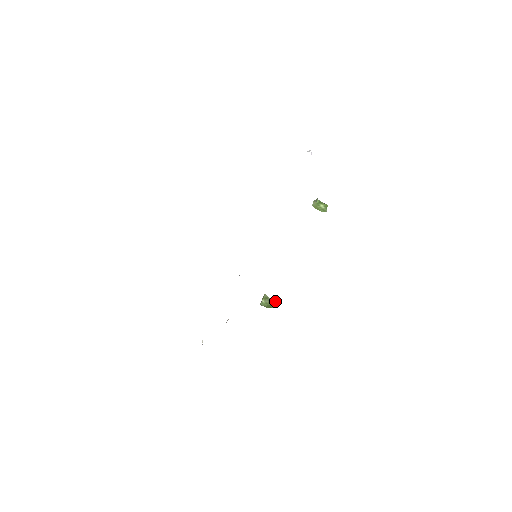
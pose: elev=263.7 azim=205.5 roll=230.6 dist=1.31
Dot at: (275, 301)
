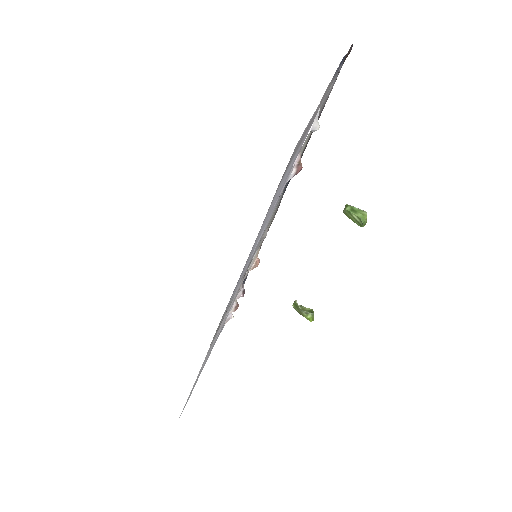
Dot at: (305, 313)
